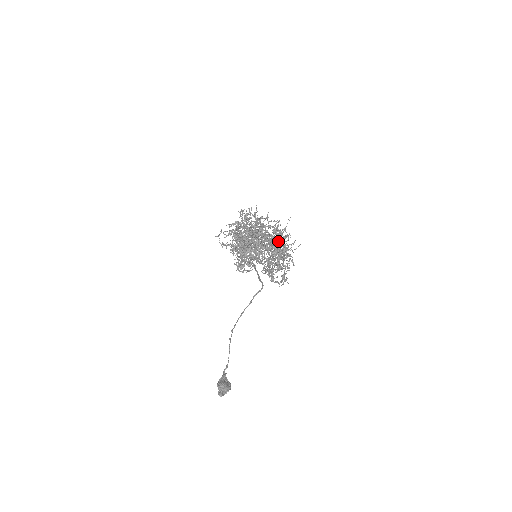
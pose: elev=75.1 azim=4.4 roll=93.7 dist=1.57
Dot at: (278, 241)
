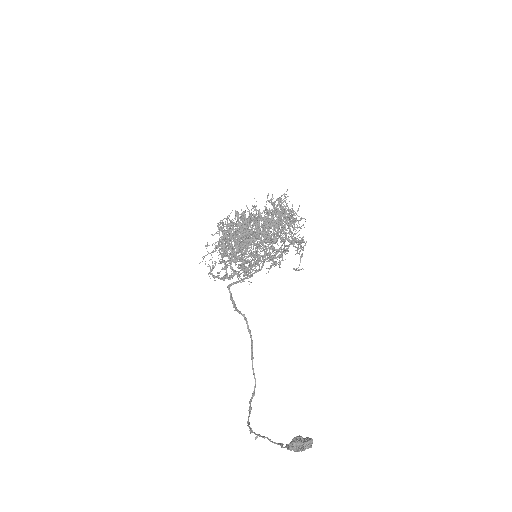
Dot at: (280, 198)
